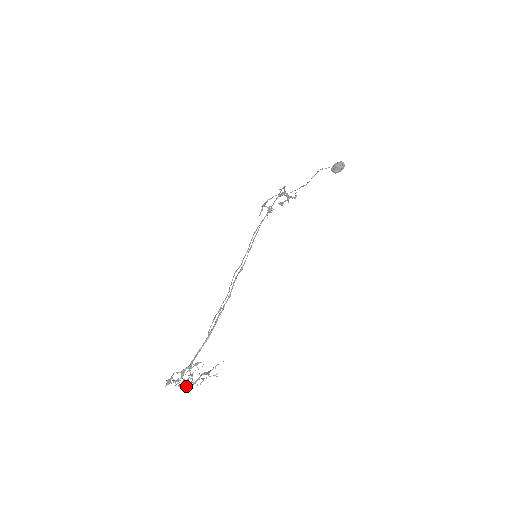
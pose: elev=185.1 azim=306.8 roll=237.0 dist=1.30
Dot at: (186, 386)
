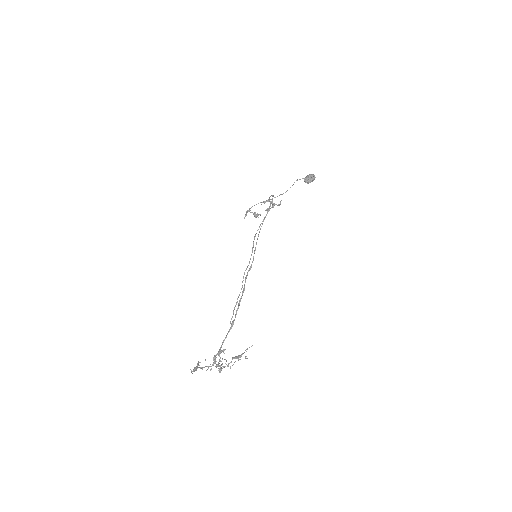
Dot at: (218, 370)
